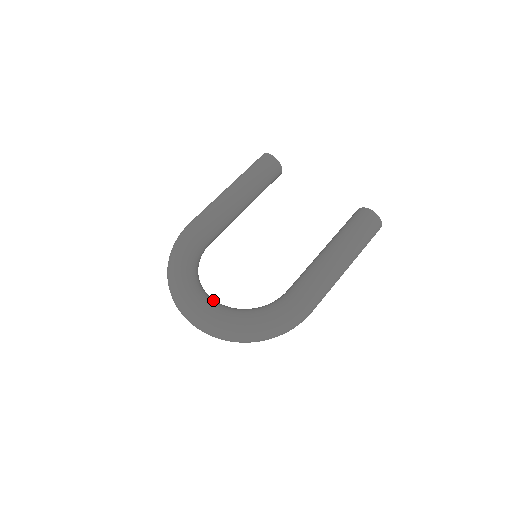
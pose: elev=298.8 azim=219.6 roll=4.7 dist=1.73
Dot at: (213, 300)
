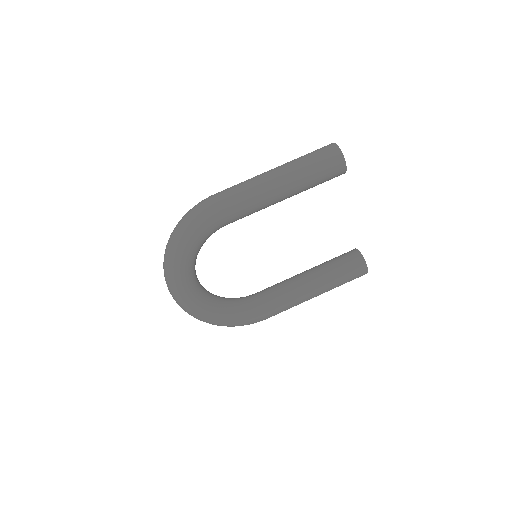
Dot at: (199, 290)
